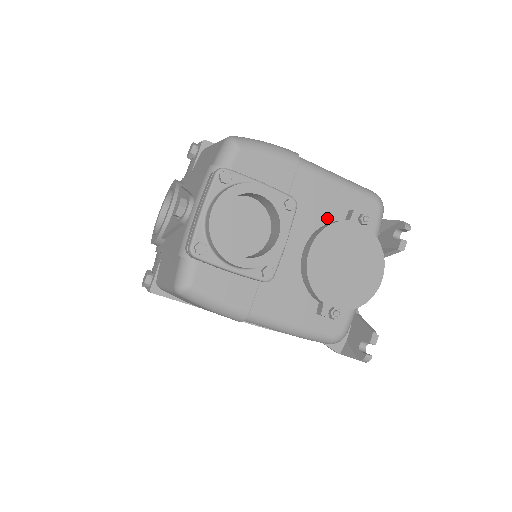
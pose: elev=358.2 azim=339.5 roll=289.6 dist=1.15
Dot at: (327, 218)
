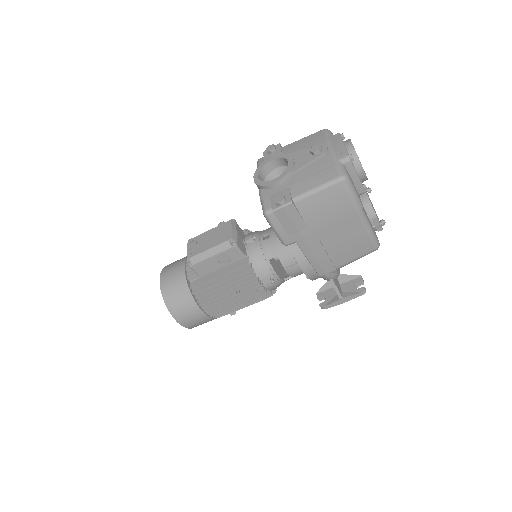
Dot at: occluded
